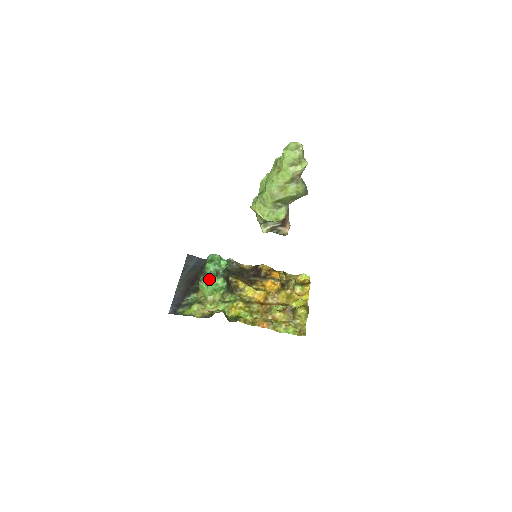
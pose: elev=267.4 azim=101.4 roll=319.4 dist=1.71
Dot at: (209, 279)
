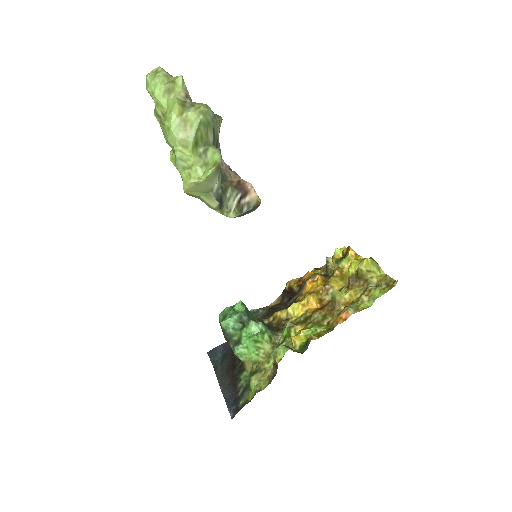
Dot at: (240, 338)
